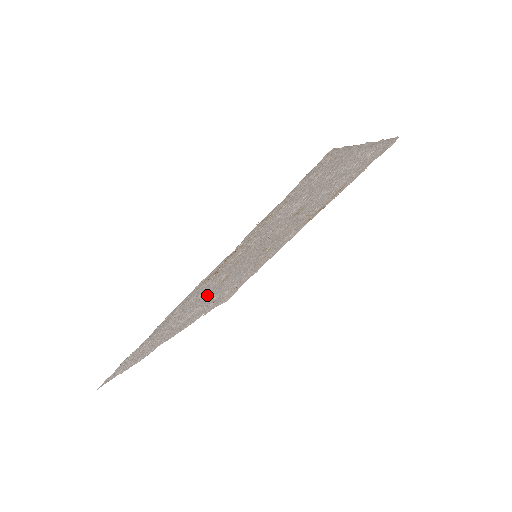
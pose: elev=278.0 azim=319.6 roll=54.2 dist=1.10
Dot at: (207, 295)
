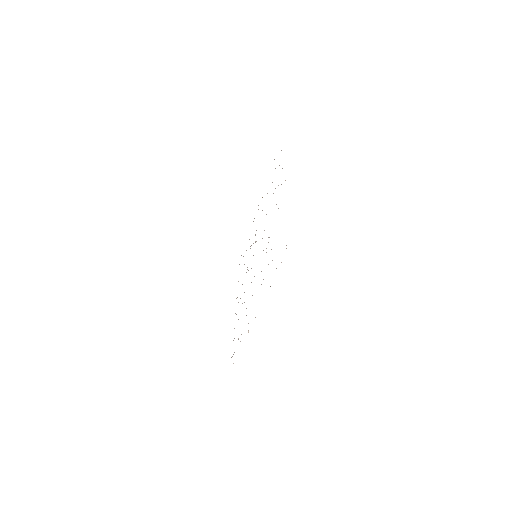
Dot at: occluded
